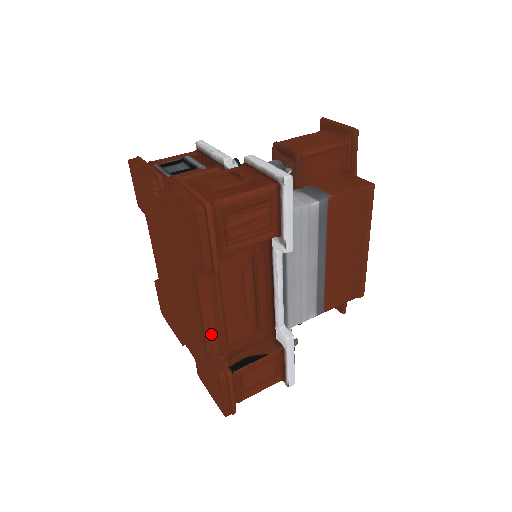
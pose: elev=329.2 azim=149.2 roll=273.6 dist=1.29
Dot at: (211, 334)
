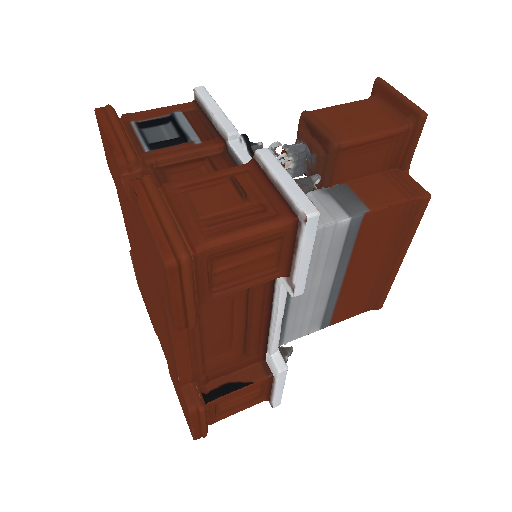
Dot at: (184, 365)
